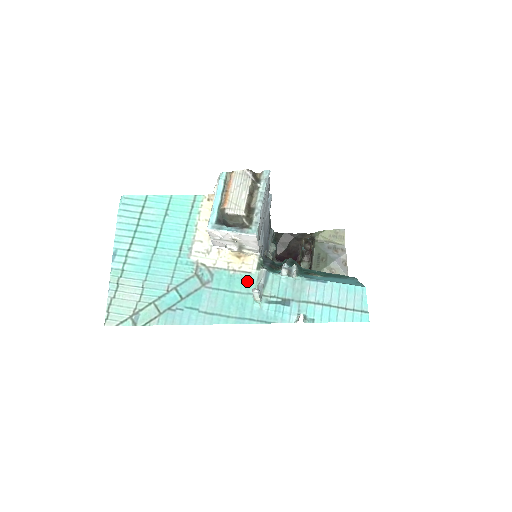
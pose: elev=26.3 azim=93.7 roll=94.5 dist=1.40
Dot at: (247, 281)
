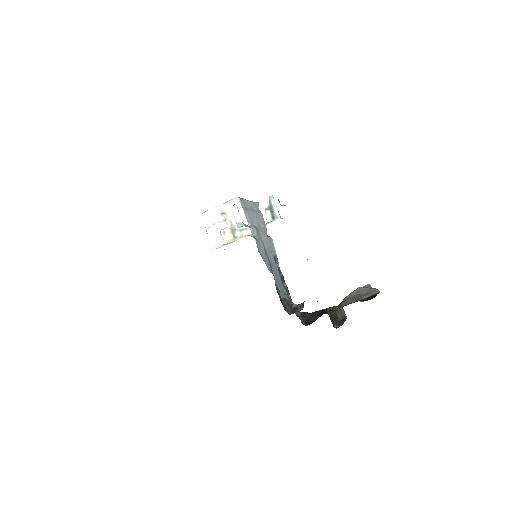
Dot at: occluded
